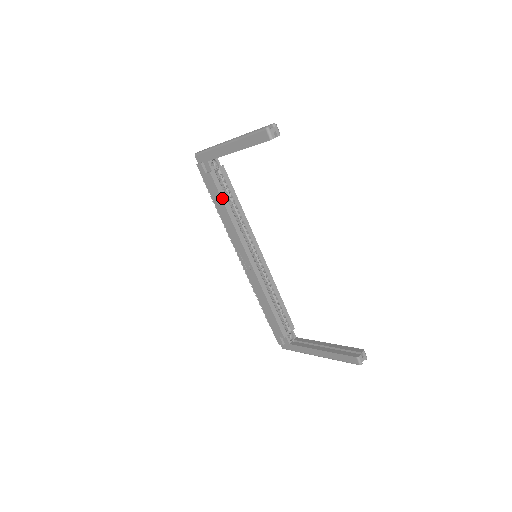
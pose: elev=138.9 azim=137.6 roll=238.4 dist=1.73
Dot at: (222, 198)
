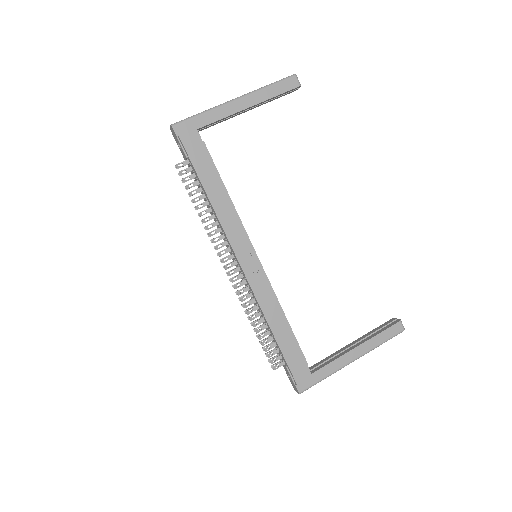
Dot at: (219, 175)
